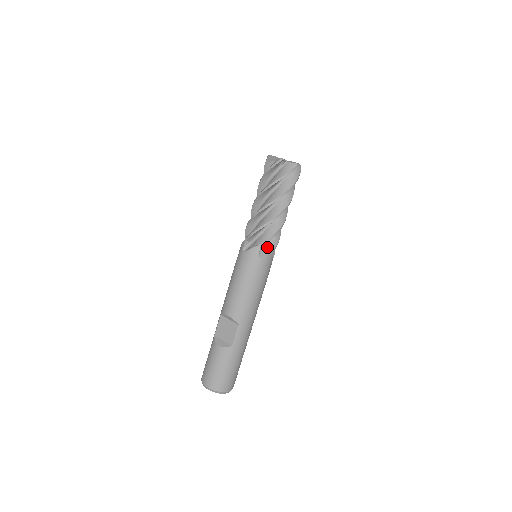
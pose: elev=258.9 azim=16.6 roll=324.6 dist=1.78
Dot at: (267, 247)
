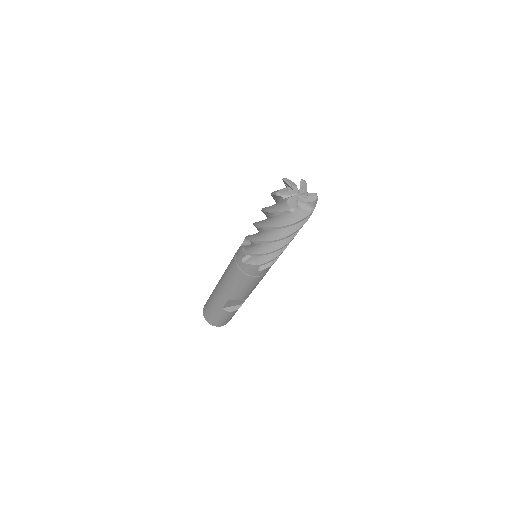
Dot at: occluded
